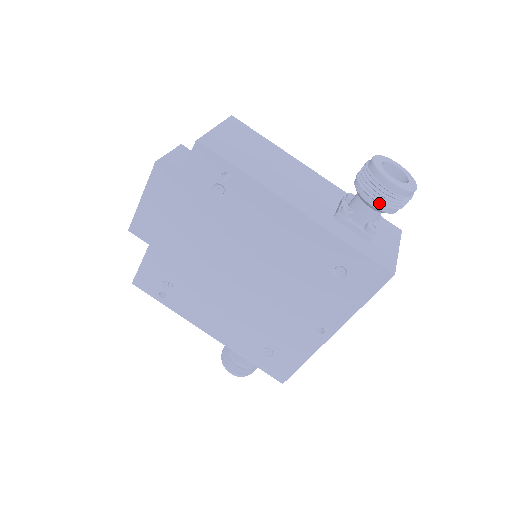
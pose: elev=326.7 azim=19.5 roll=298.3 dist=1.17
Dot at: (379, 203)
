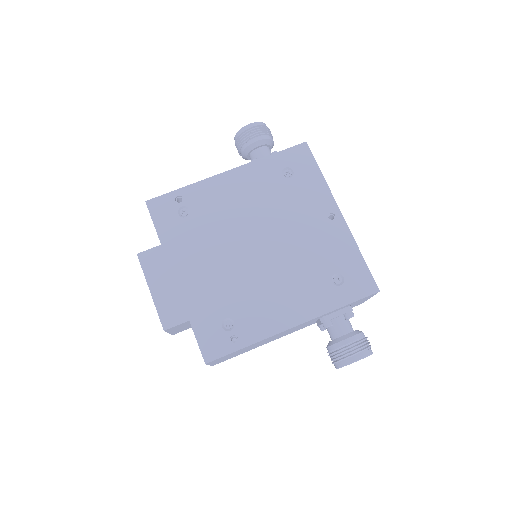
Dot at: (258, 136)
